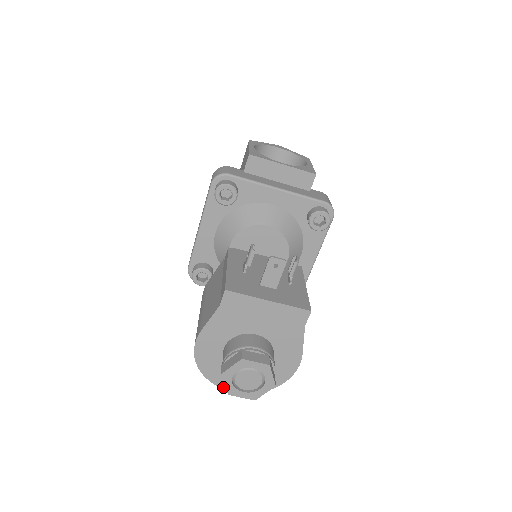
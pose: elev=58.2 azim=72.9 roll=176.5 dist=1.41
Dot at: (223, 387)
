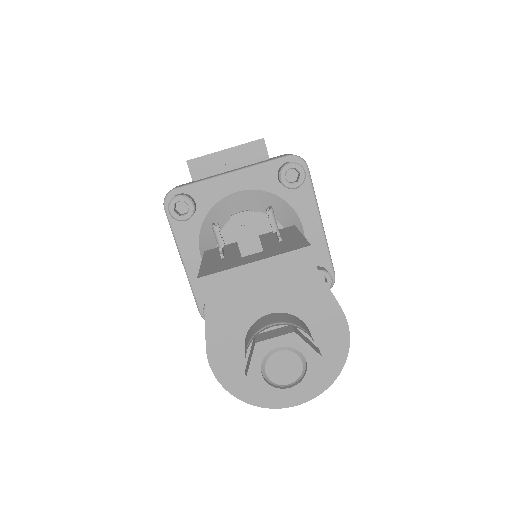
Dot at: (280, 406)
